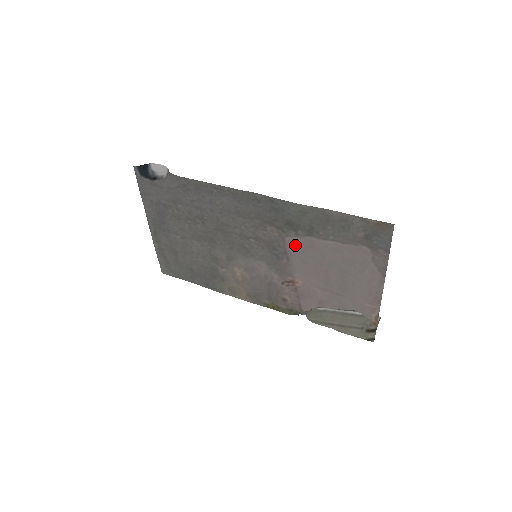
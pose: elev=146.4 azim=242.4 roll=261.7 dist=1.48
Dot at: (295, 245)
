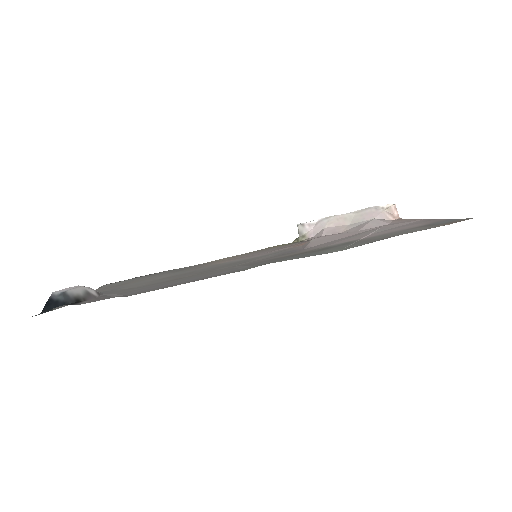
Dot at: occluded
